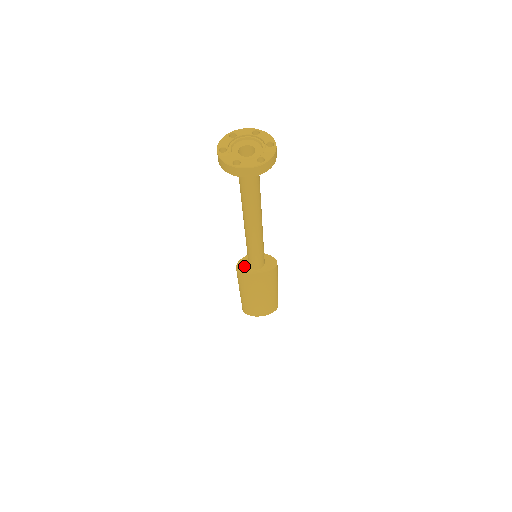
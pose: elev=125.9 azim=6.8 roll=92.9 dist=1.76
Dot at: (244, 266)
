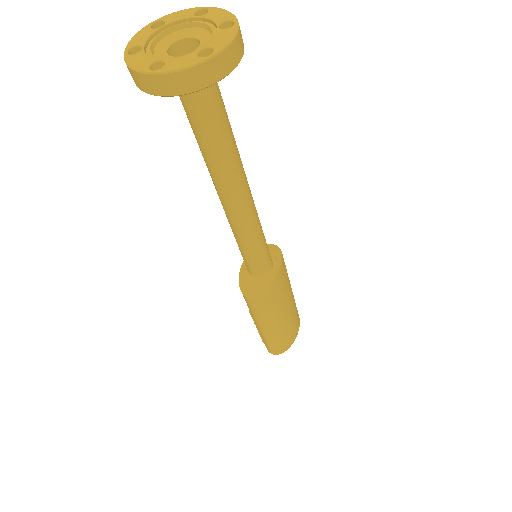
Dot at: (255, 285)
